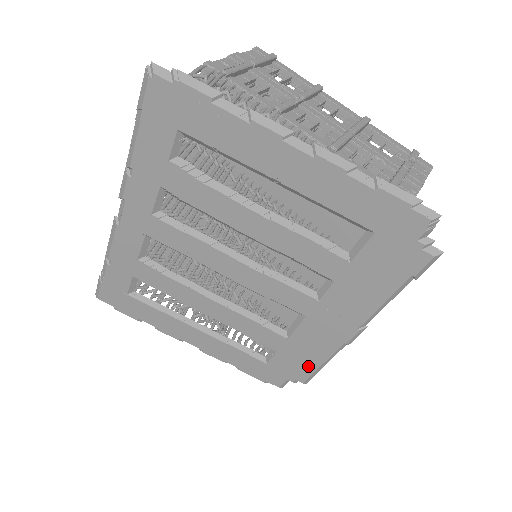
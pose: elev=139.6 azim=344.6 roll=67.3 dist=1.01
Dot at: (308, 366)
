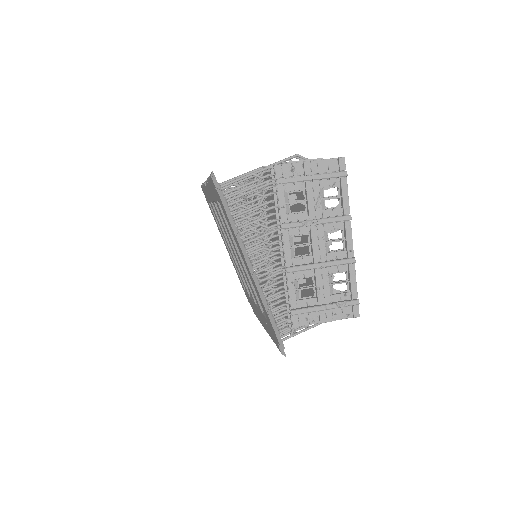
Dot at: occluded
